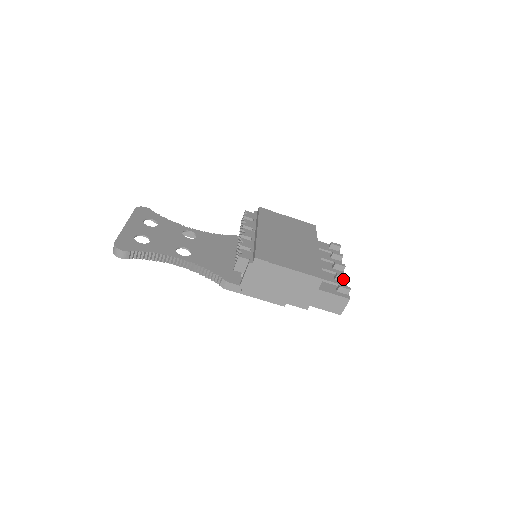
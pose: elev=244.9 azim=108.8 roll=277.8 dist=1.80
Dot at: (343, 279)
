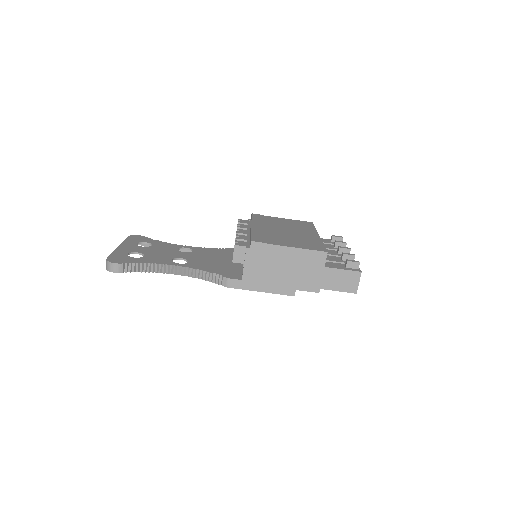
Dot at: (350, 258)
